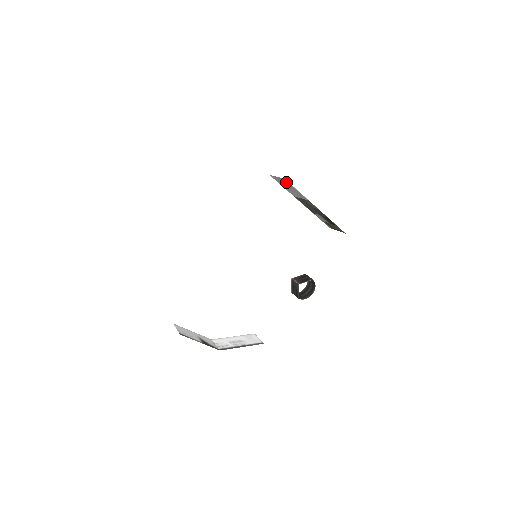
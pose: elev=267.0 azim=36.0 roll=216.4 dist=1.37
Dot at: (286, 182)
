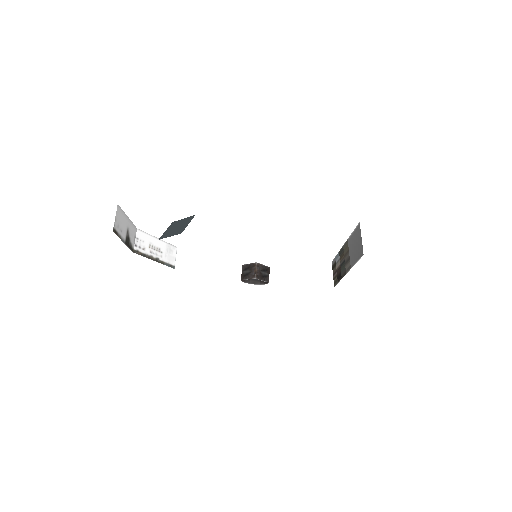
Dot at: (360, 250)
